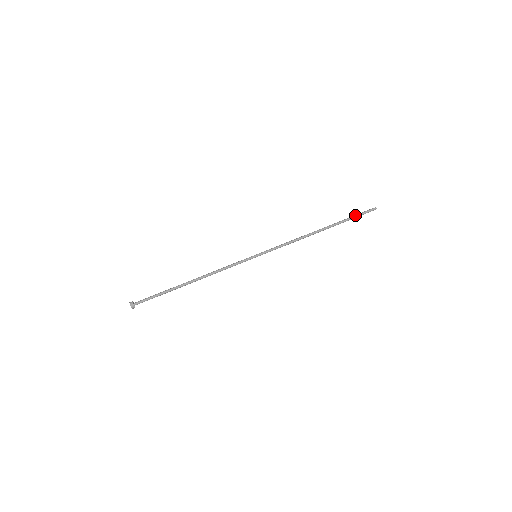
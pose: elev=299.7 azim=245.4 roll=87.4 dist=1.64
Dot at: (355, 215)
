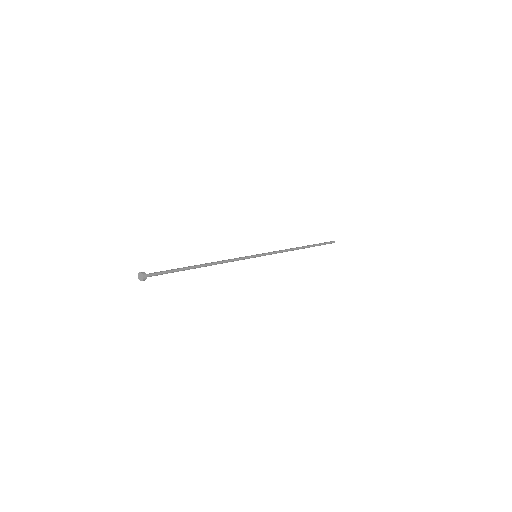
Dot at: (321, 243)
